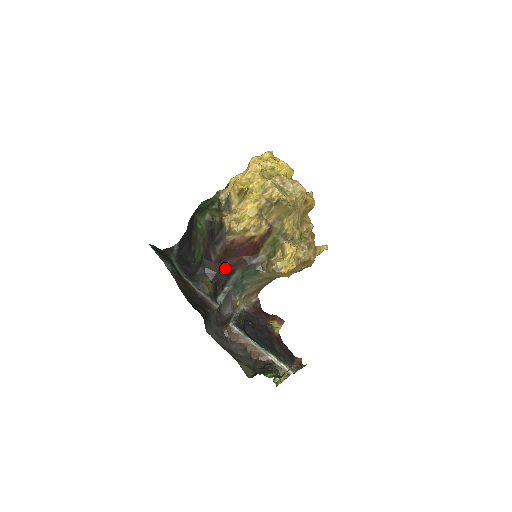
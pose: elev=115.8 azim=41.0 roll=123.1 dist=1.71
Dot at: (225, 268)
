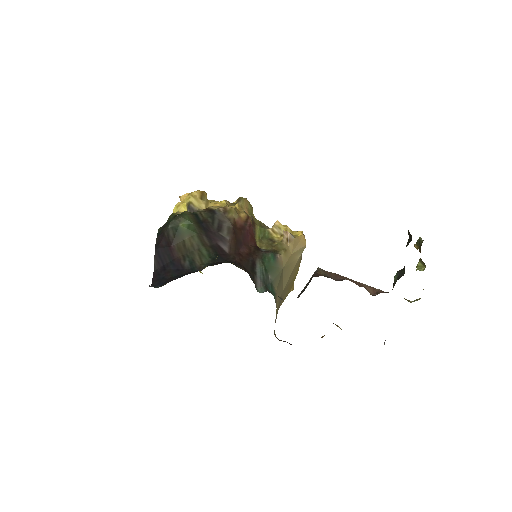
Dot at: (244, 258)
